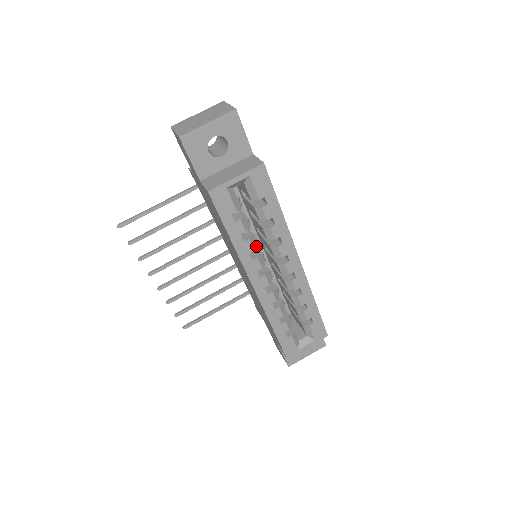
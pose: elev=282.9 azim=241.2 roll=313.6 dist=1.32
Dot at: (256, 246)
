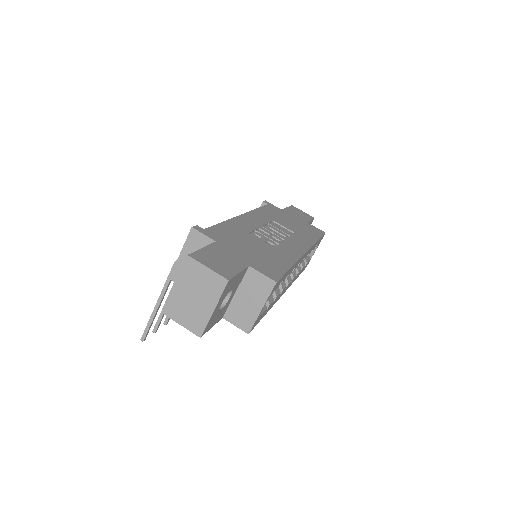
Dot at: (278, 288)
